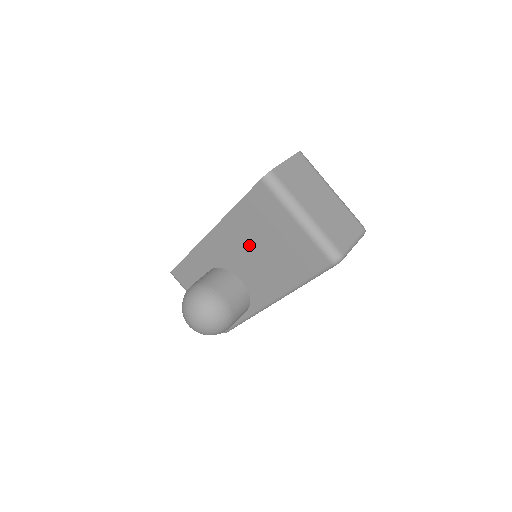
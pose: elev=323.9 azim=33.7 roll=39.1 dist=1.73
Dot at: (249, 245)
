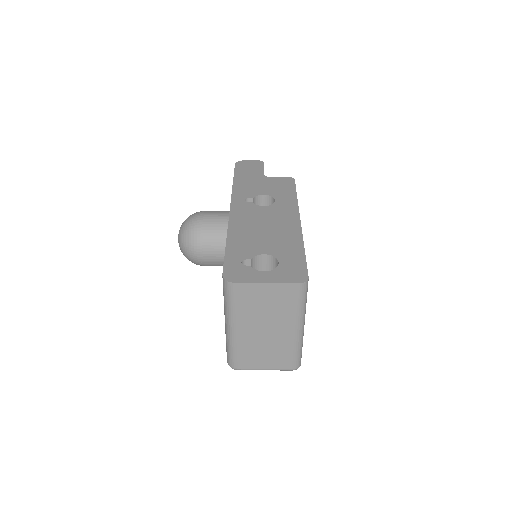
Dot at: occluded
